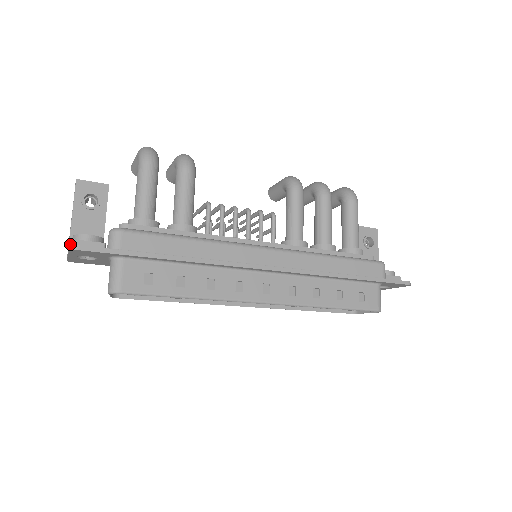
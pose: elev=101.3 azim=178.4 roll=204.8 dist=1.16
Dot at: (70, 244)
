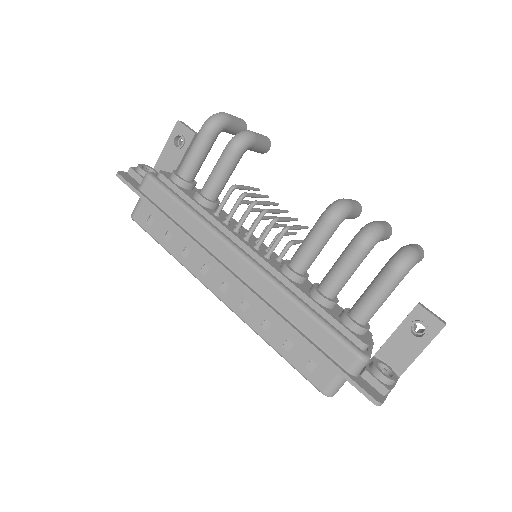
Dot at: occluded
